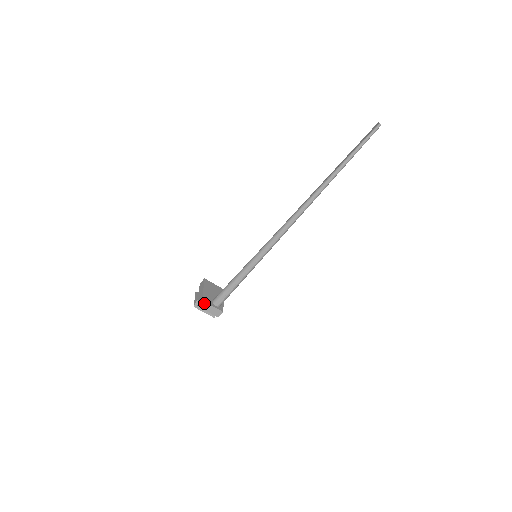
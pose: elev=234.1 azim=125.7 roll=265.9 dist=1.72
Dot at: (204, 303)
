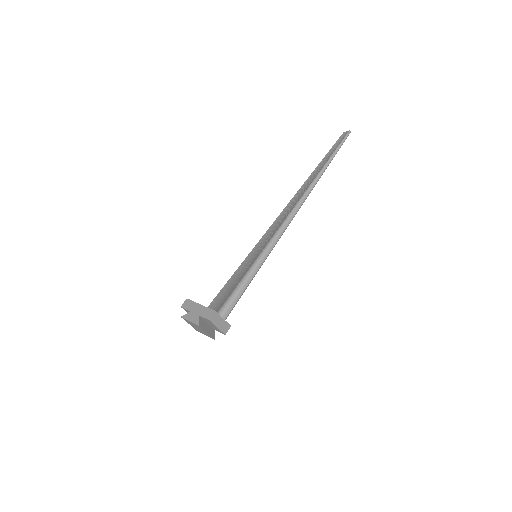
Dot at: (216, 315)
